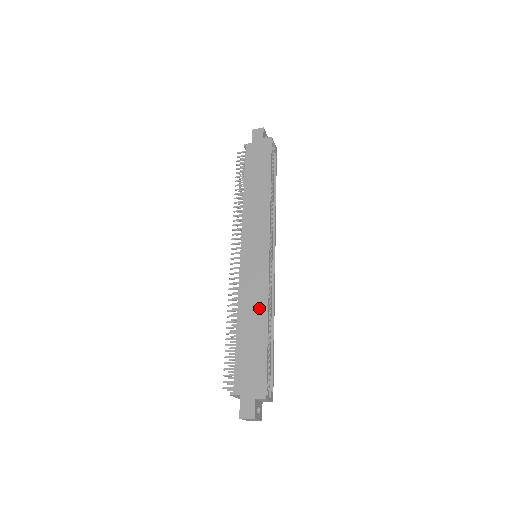
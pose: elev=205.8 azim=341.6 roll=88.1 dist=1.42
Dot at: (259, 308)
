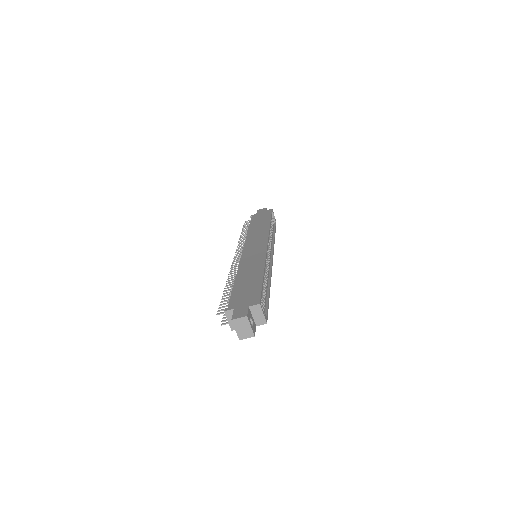
Dot at: (256, 267)
